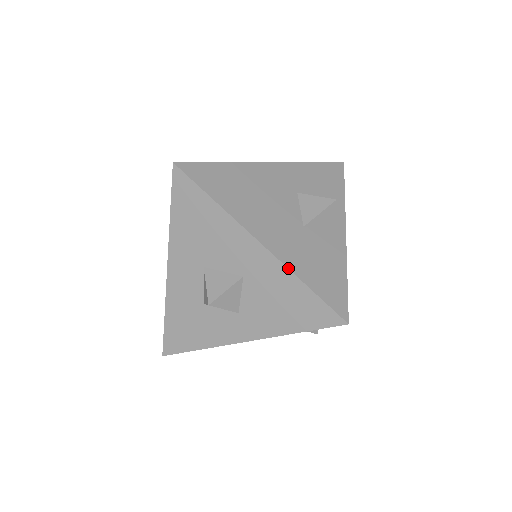
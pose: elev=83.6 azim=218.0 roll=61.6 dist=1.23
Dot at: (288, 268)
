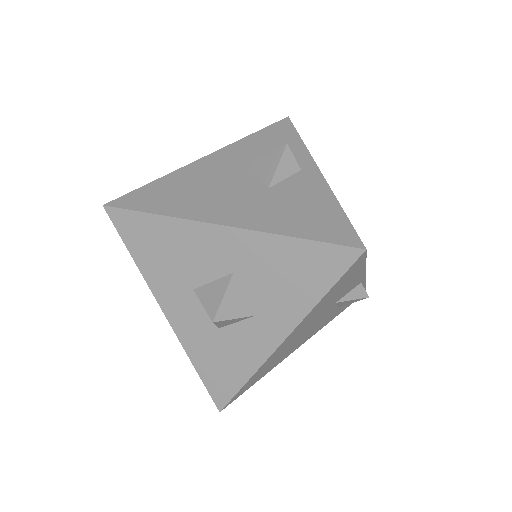
Dot at: (266, 232)
